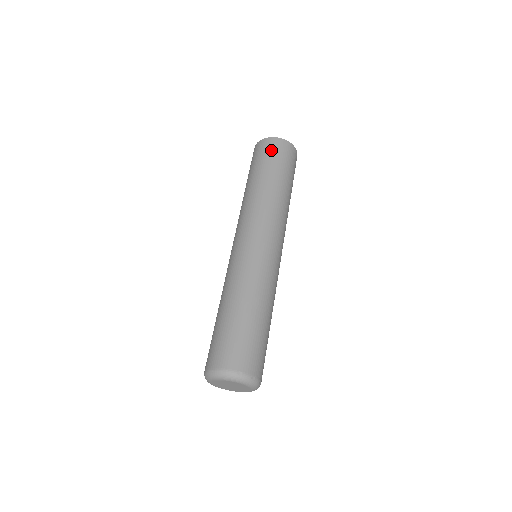
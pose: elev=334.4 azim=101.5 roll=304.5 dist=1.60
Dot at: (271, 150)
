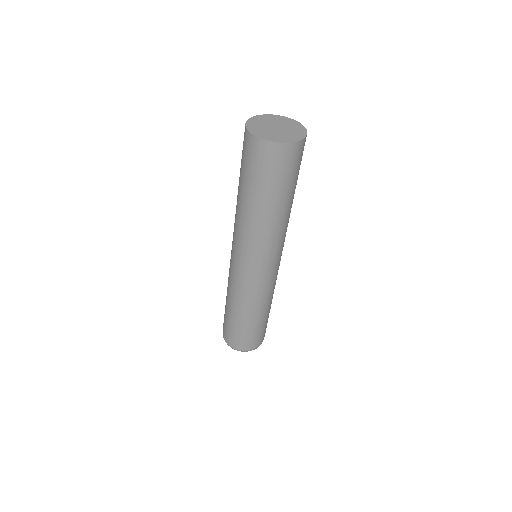
Dot at: (265, 164)
